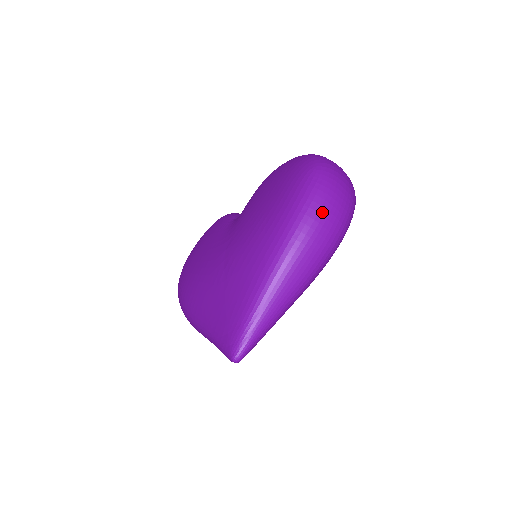
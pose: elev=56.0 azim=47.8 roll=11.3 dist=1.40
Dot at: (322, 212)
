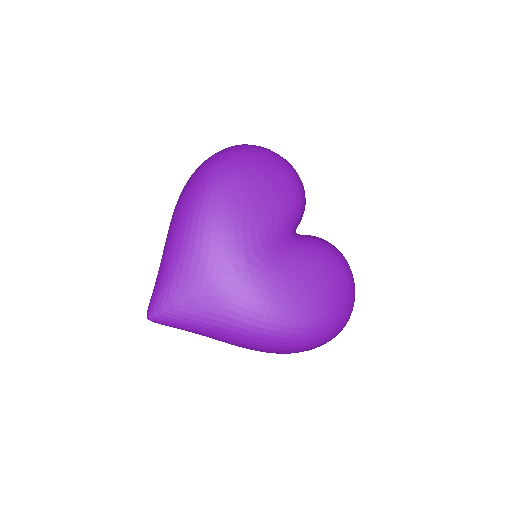
Dot at: (285, 353)
